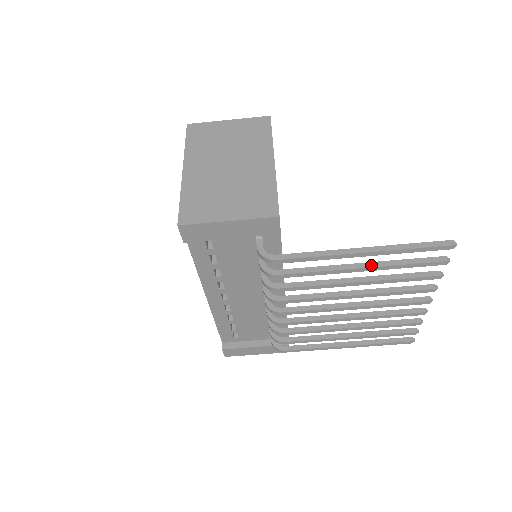
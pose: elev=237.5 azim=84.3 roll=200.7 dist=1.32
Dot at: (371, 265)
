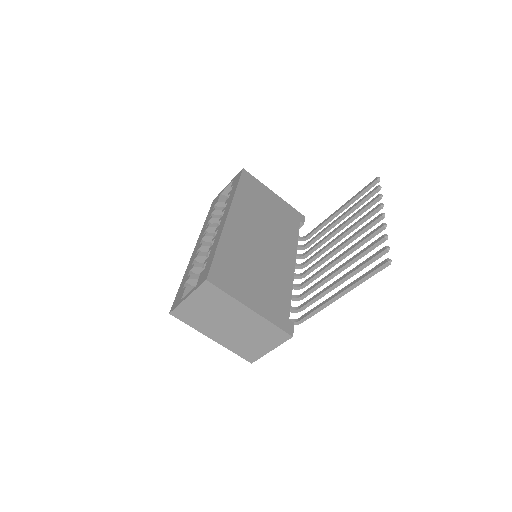
Dot at: (346, 279)
